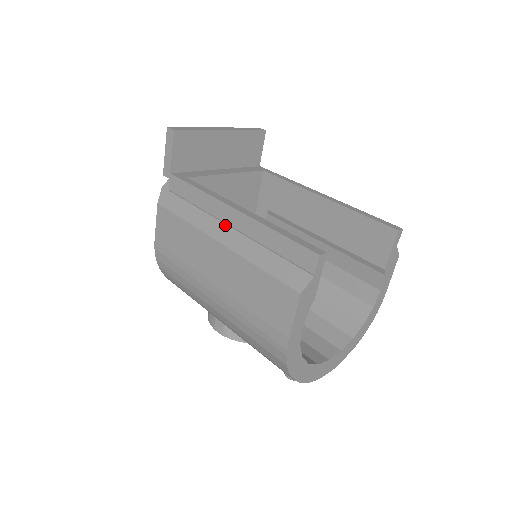
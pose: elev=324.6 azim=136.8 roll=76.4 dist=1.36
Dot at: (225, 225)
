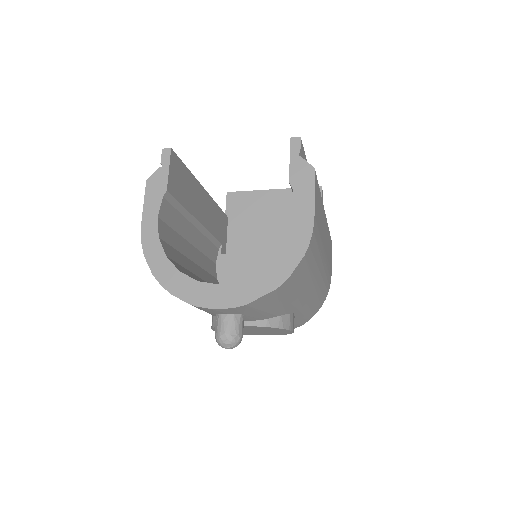
Dot at: occluded
